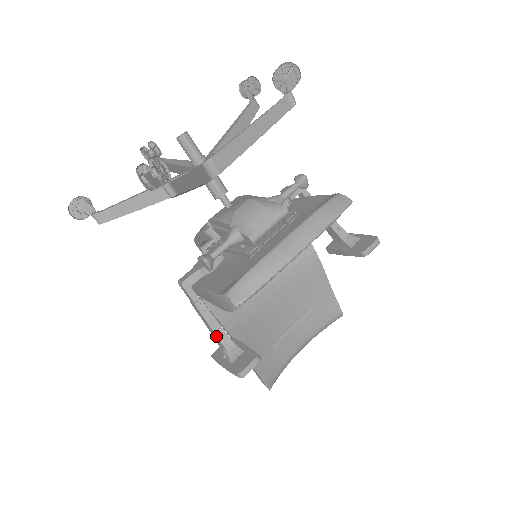
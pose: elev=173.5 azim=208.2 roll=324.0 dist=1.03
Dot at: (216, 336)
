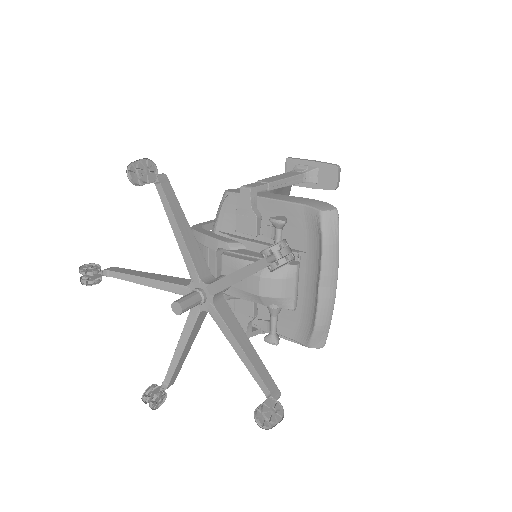
Dot at: occluded
